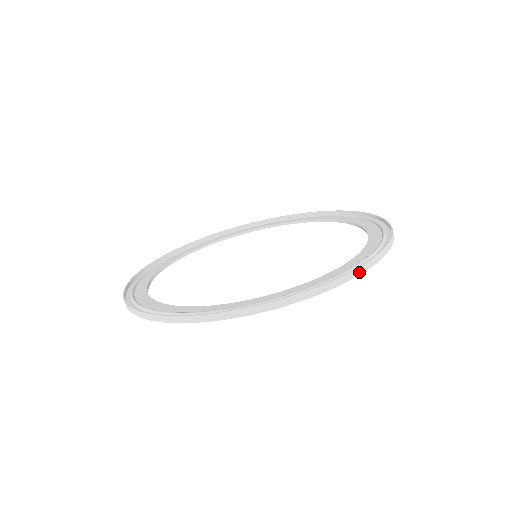
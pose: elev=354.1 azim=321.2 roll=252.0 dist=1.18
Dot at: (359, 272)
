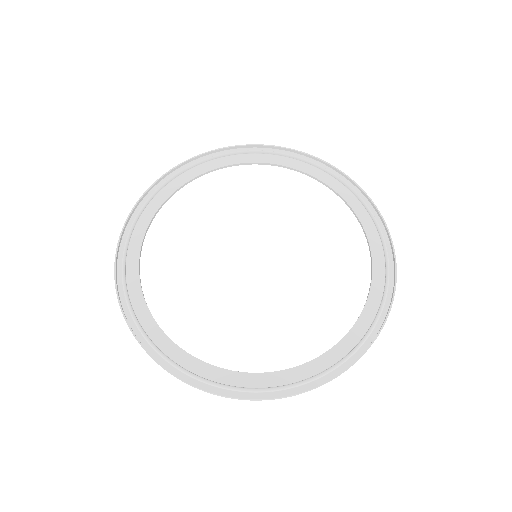
Dot at: (394, 258)
